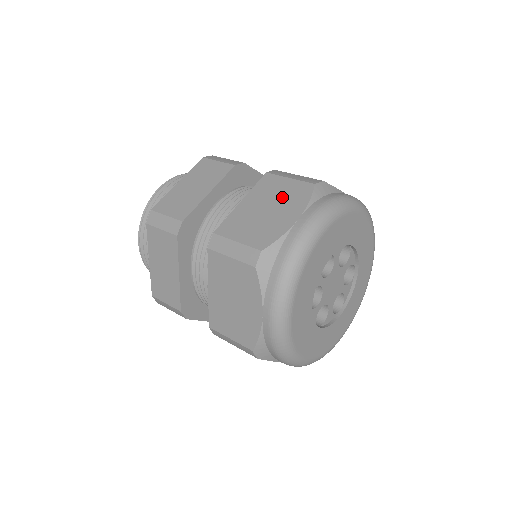
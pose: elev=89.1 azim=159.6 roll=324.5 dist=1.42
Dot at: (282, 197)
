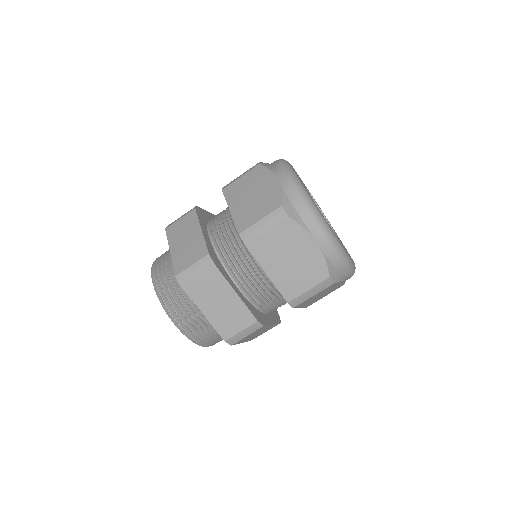
Dot at: (251, 184)
